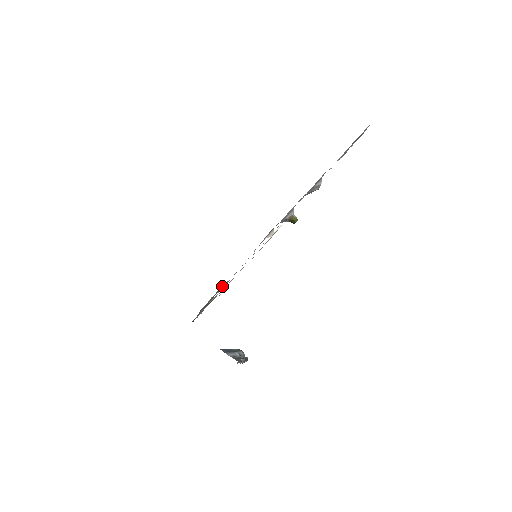
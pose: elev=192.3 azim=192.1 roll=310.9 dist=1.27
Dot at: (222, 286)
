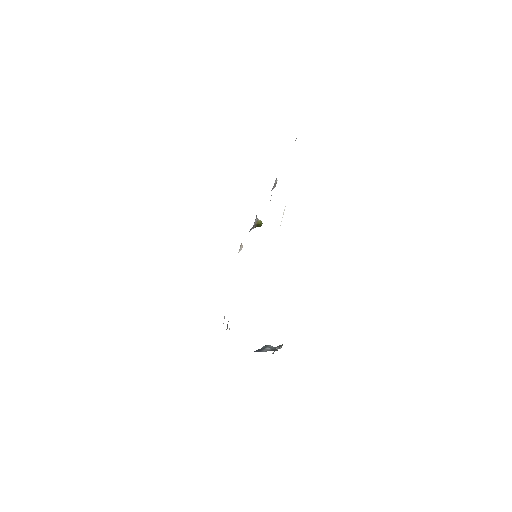
Dot at: occluded
